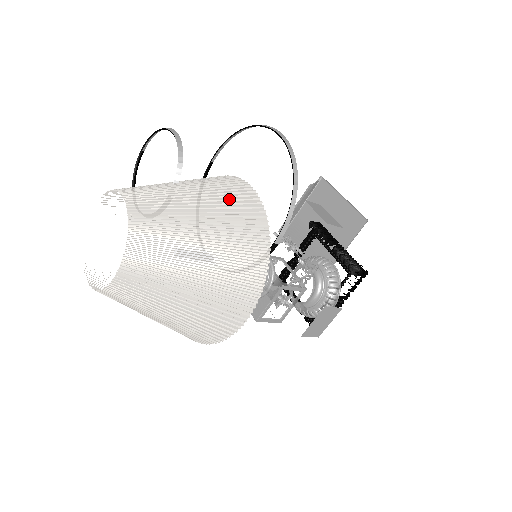
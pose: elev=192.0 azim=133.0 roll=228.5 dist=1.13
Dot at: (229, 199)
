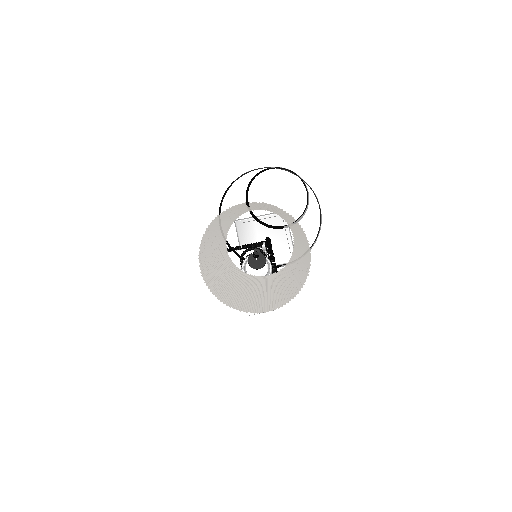
Dot at: (307, 252)
